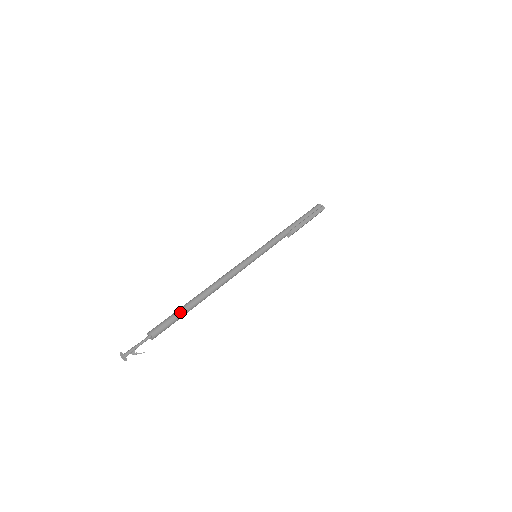
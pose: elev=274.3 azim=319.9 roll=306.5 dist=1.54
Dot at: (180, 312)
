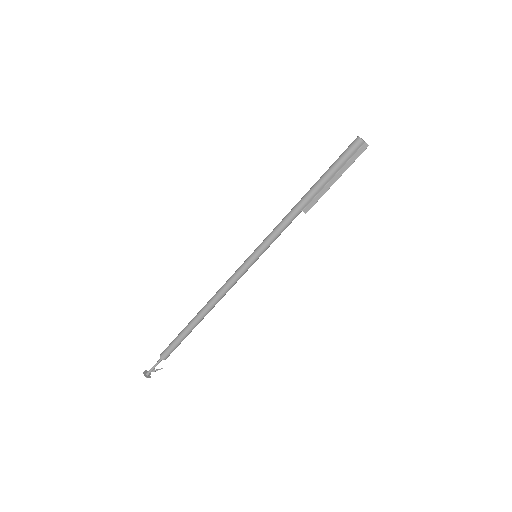
Dot at: (182, 338)
